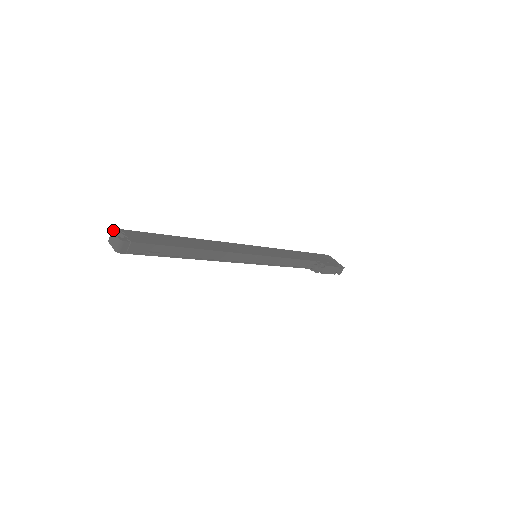
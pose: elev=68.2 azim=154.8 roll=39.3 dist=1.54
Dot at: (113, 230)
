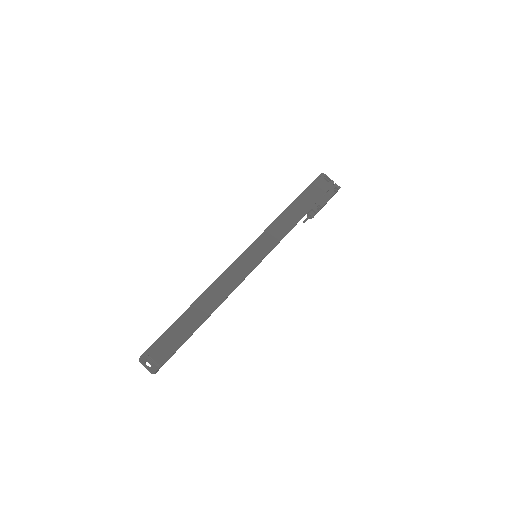
Dot at: (141, 362)
